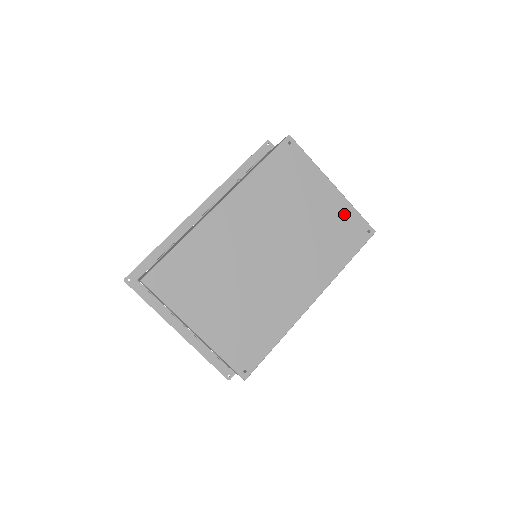
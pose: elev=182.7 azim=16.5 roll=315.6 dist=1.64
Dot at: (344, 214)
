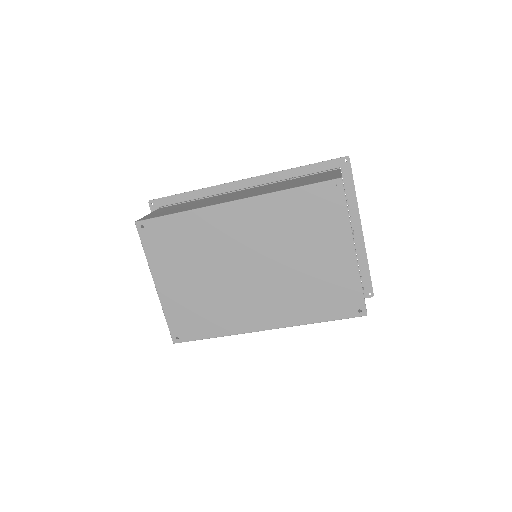
Dot at: (346, 281)
